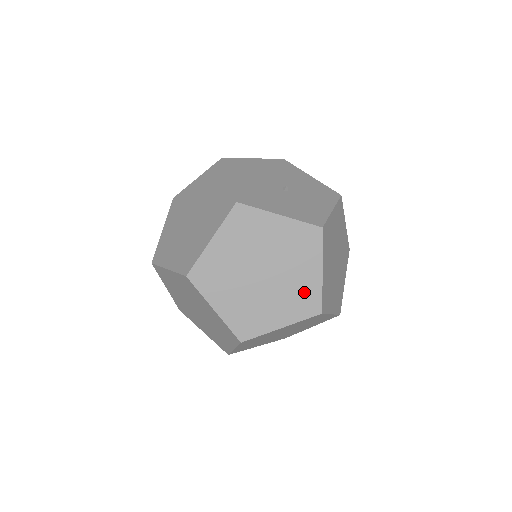
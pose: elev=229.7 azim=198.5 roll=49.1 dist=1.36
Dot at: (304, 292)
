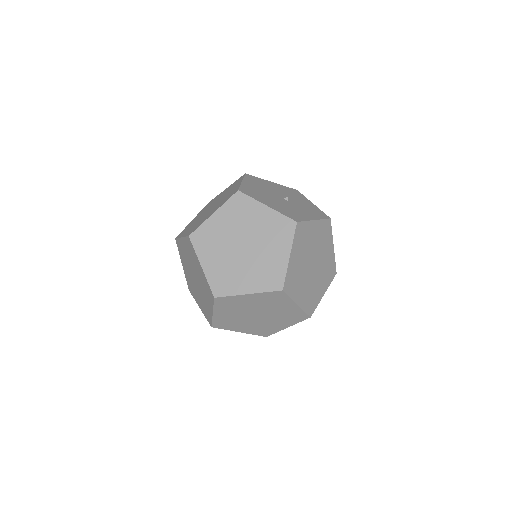
Dot at: (329, 265)
